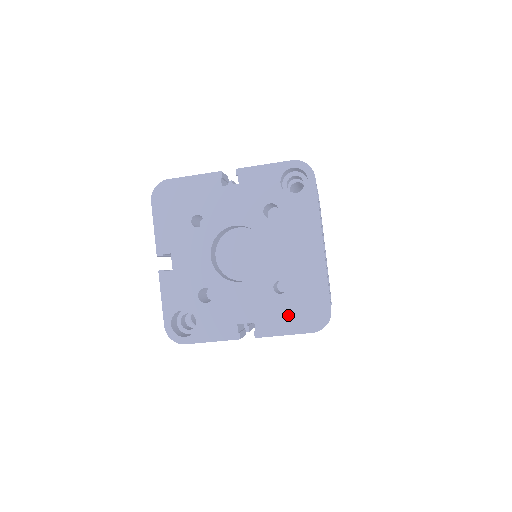
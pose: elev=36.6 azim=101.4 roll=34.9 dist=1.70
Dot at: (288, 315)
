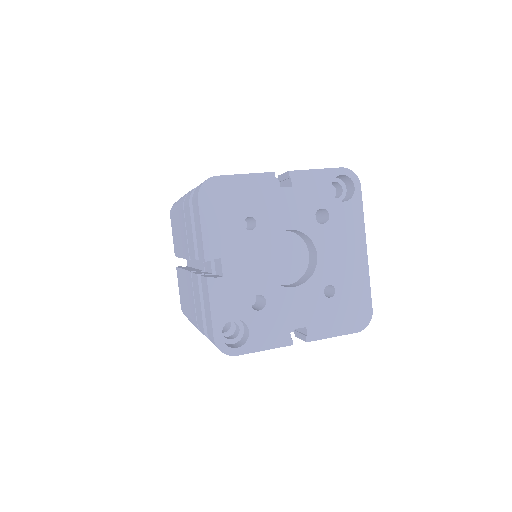
Dot at: (337, 317)
